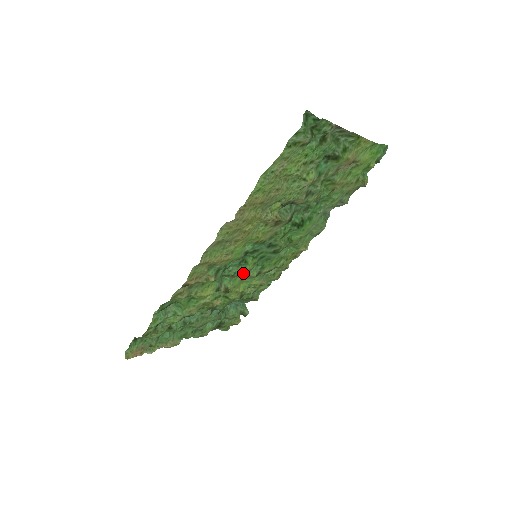
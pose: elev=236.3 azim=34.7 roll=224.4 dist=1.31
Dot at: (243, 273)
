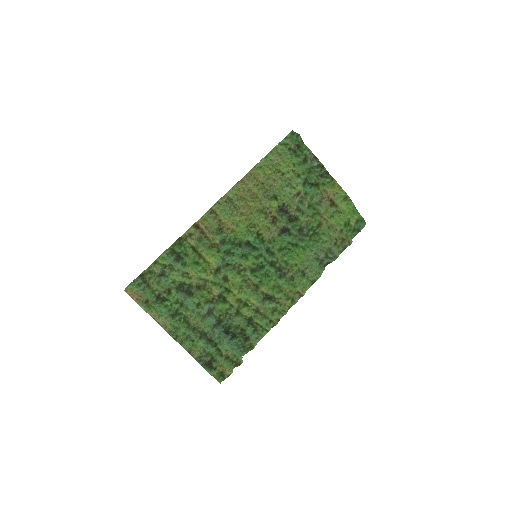
Dot at: (243, 271)
